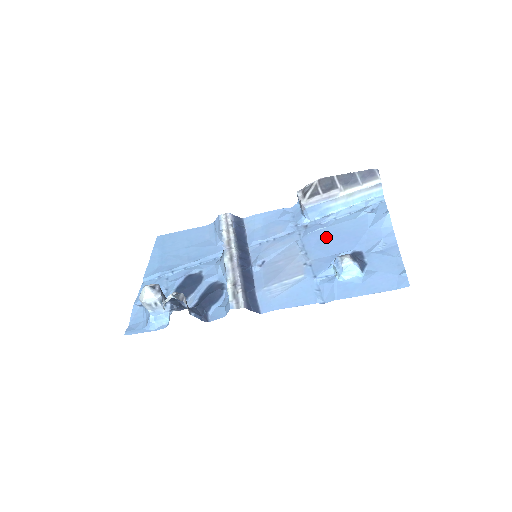
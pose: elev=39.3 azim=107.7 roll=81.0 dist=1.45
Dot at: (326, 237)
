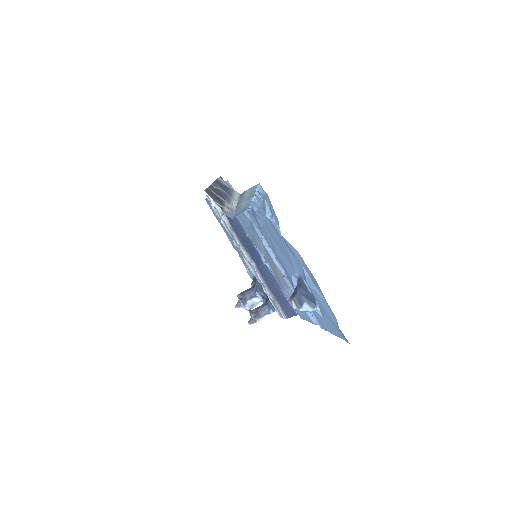
Dot at: (272, 244)
